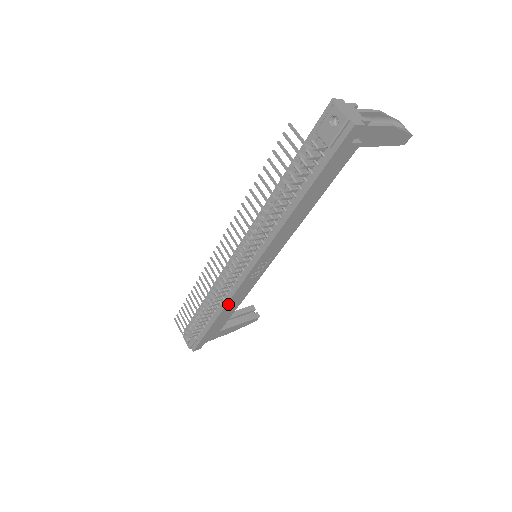
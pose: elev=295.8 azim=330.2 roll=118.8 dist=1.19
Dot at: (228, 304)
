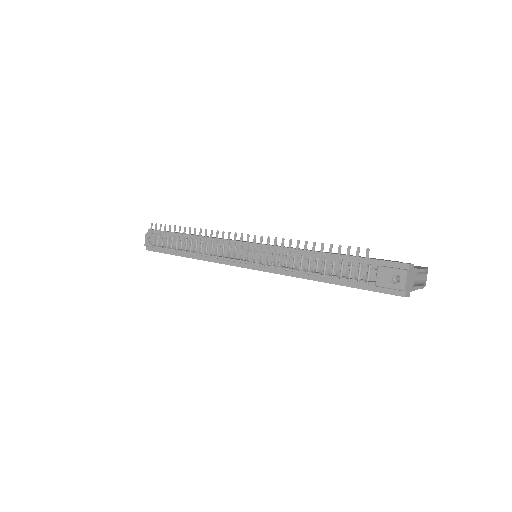
Dot at: (206, 260)
